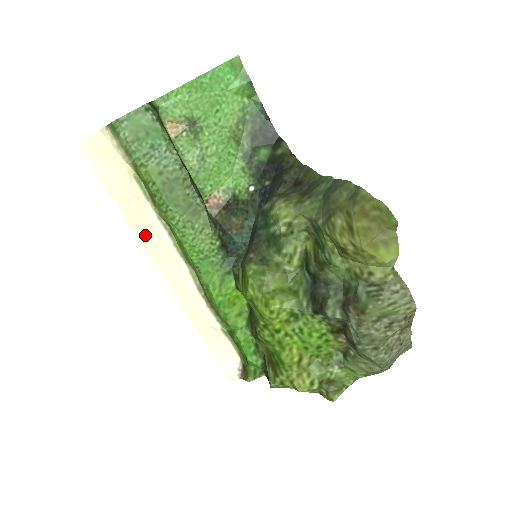
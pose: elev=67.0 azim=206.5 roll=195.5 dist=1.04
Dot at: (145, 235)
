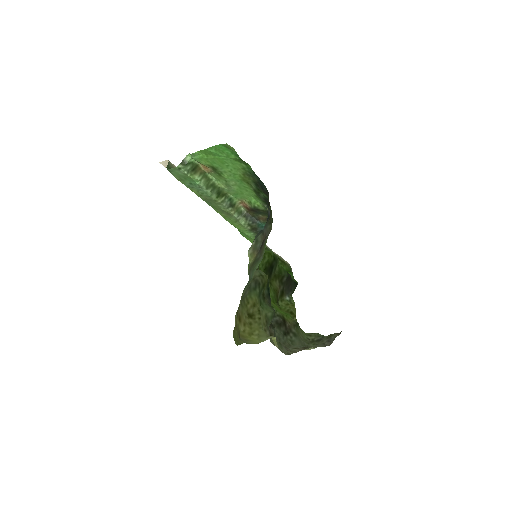
Dot at: occluded
